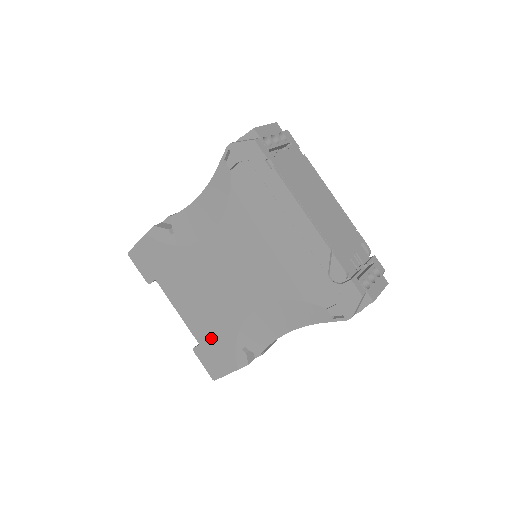
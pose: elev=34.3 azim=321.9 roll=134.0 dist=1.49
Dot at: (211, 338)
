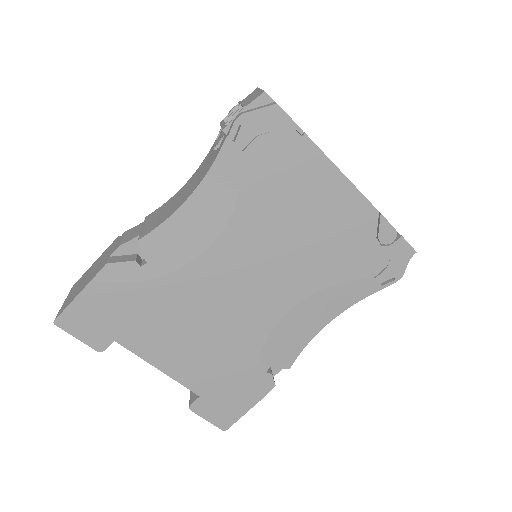
Dot at: (219, 379)
